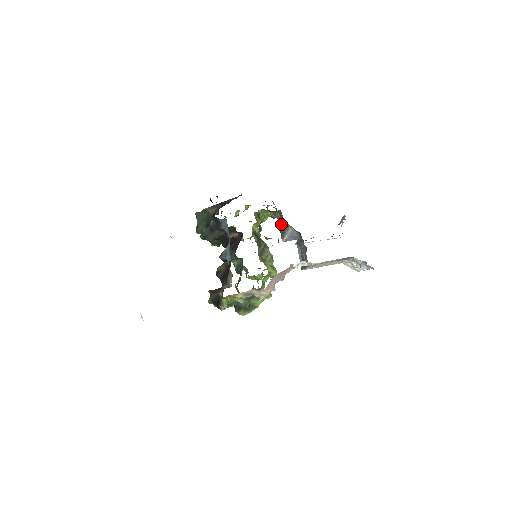
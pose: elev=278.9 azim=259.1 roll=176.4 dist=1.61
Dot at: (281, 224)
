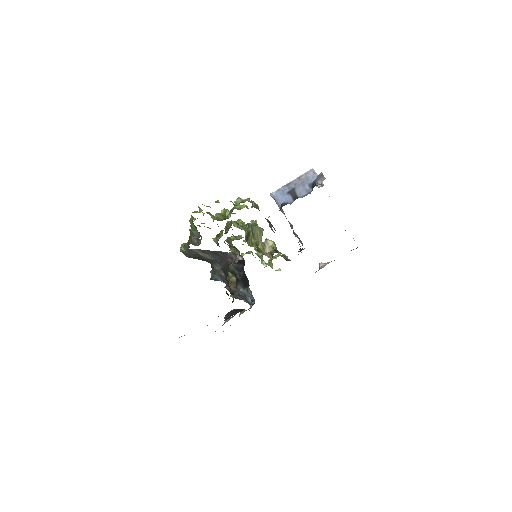
Dot at: occluded
